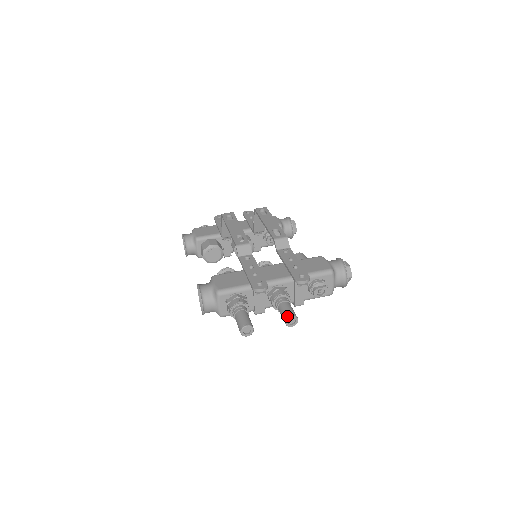
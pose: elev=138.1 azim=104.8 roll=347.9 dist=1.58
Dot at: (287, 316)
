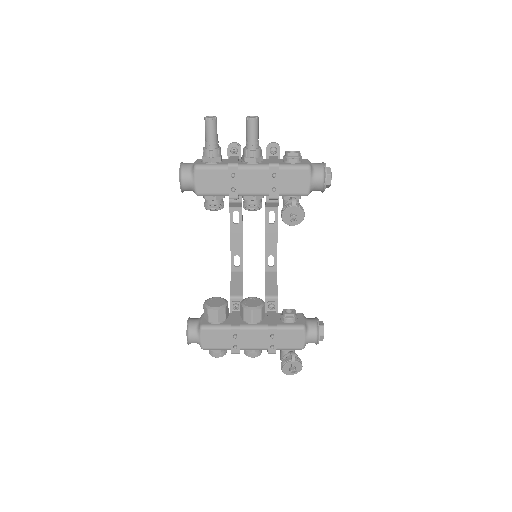
Dot at: occluded
